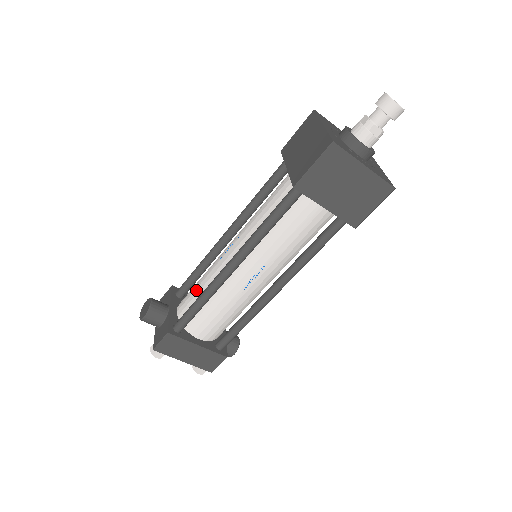
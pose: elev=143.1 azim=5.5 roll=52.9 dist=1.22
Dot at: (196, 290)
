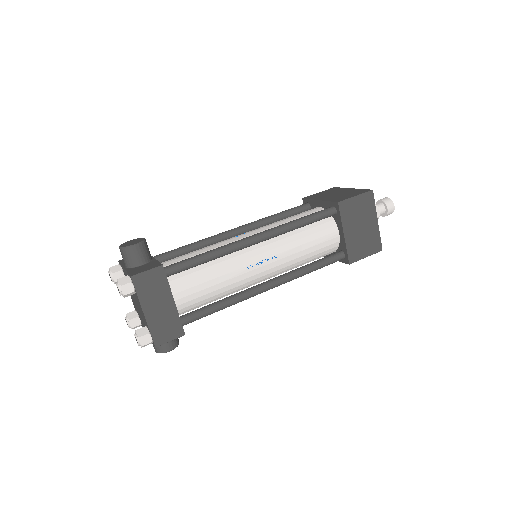
Dot at: (193, 253)
